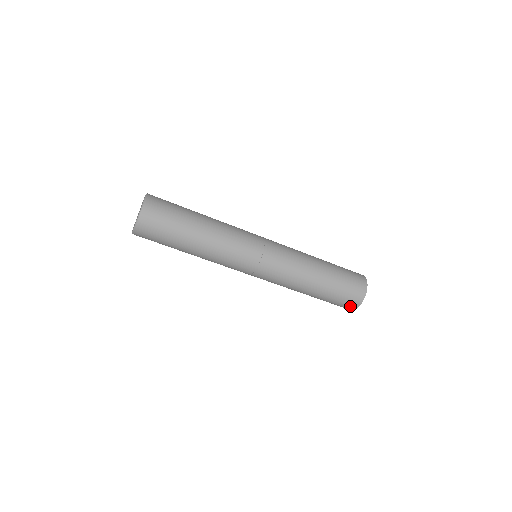
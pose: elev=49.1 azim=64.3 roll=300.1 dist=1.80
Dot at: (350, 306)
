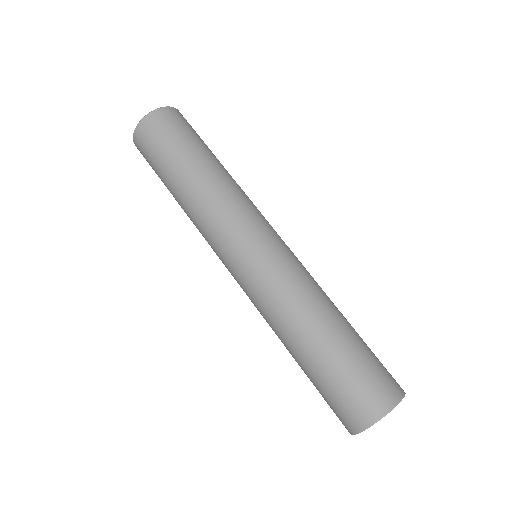
Dot at: (352, 419)
